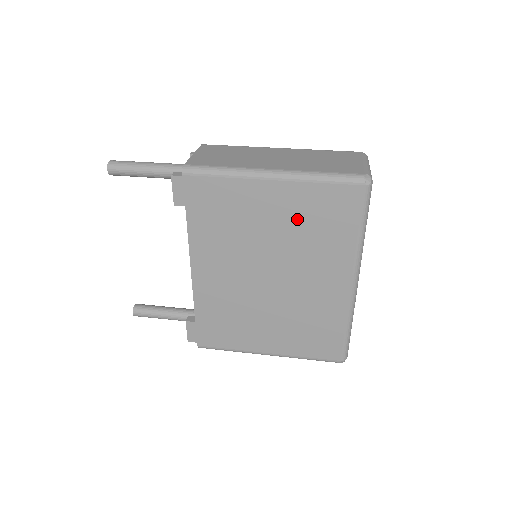
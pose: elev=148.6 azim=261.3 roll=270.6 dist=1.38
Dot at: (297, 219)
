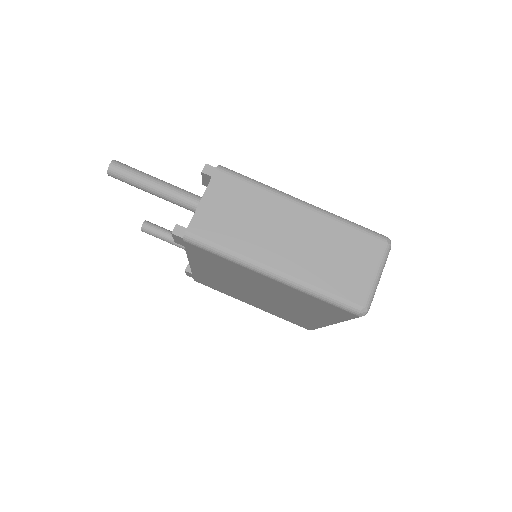
Dot at: (290, 295)
